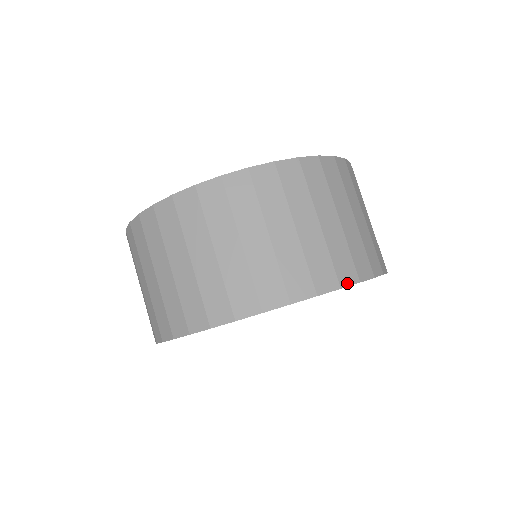
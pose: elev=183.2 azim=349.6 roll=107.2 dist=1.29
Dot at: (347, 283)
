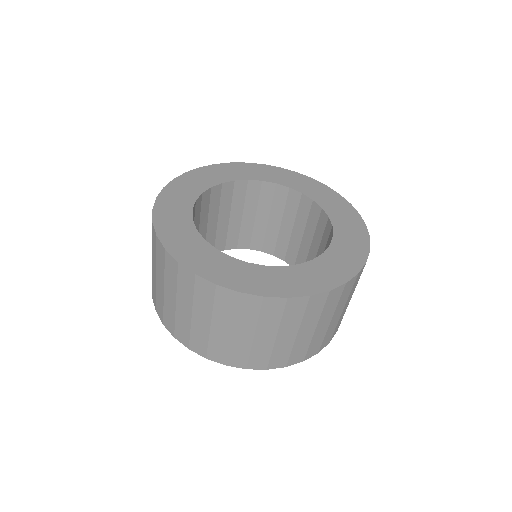
Dot at: (254, 368)
